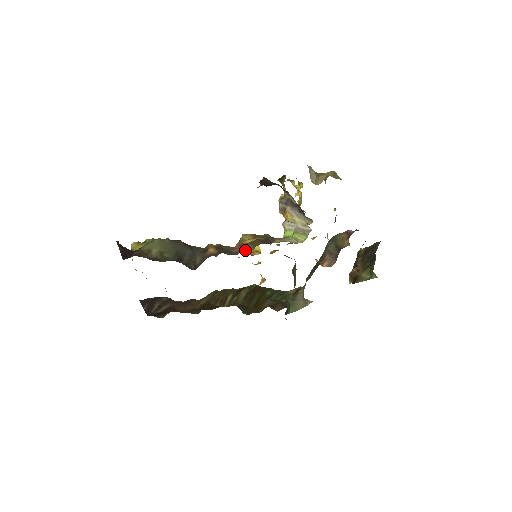
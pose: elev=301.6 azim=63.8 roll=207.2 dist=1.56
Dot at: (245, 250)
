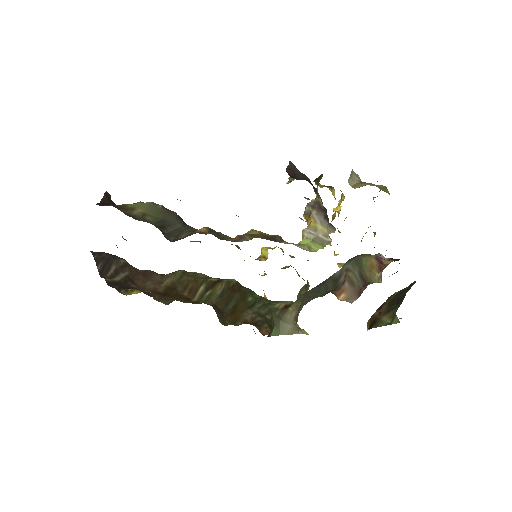
Dot at: (240, 239)
